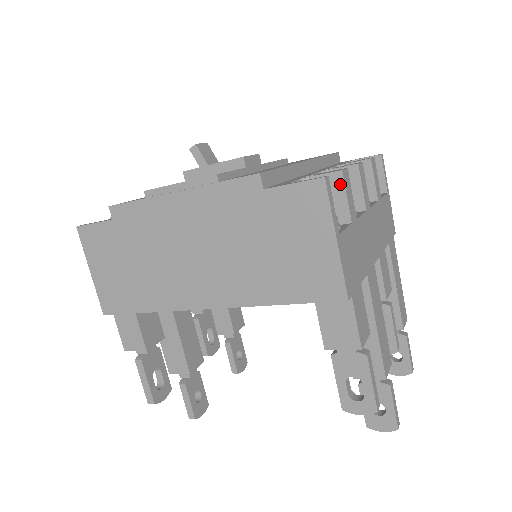
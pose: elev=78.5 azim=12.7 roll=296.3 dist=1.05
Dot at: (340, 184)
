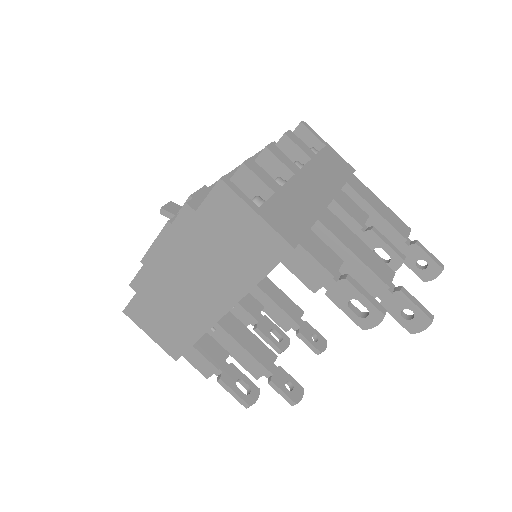
Dot at: (249, 172)
